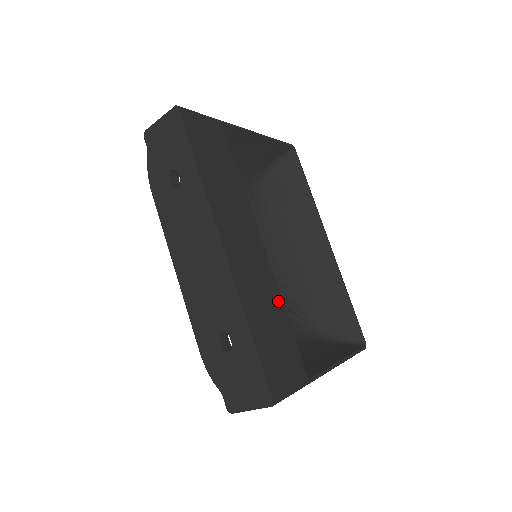
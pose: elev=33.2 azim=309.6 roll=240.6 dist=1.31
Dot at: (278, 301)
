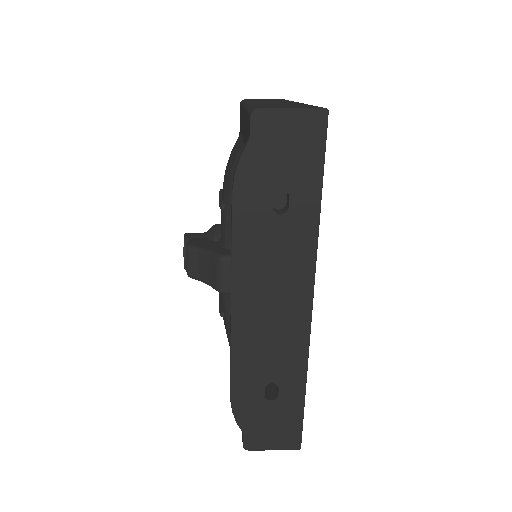
Dot at: occluded
